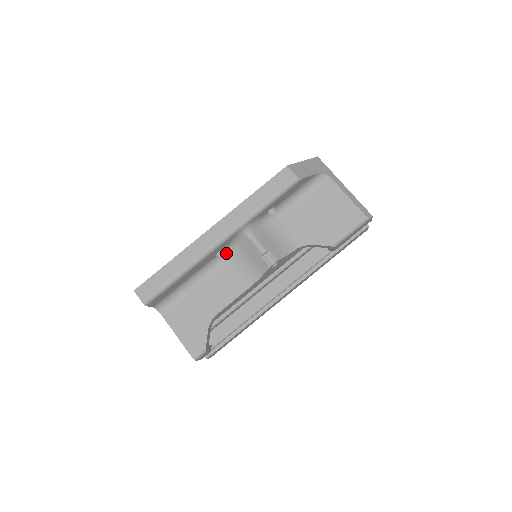
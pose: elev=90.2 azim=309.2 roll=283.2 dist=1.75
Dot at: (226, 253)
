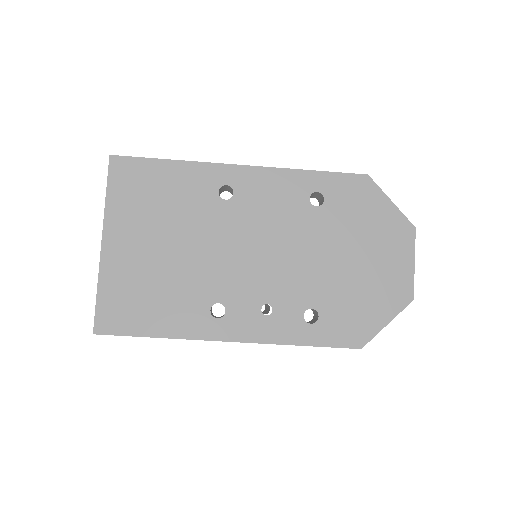
Dot at: occluded
